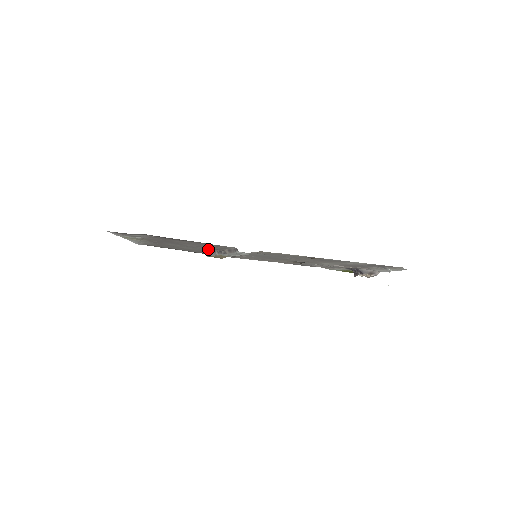
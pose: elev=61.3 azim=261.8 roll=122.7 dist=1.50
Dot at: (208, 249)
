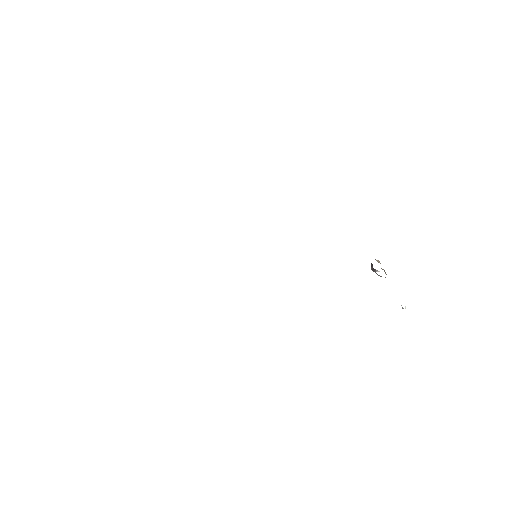
Dot at: occluded
